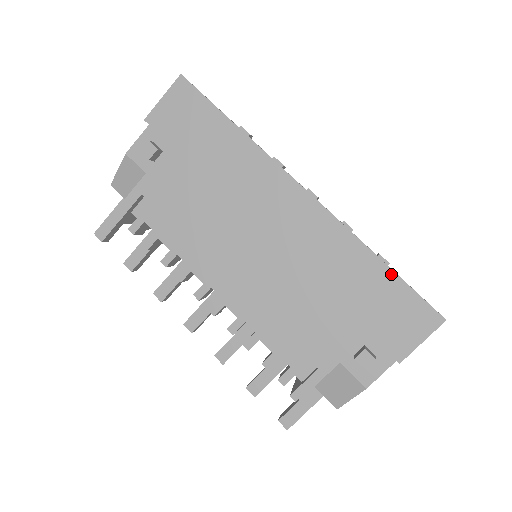
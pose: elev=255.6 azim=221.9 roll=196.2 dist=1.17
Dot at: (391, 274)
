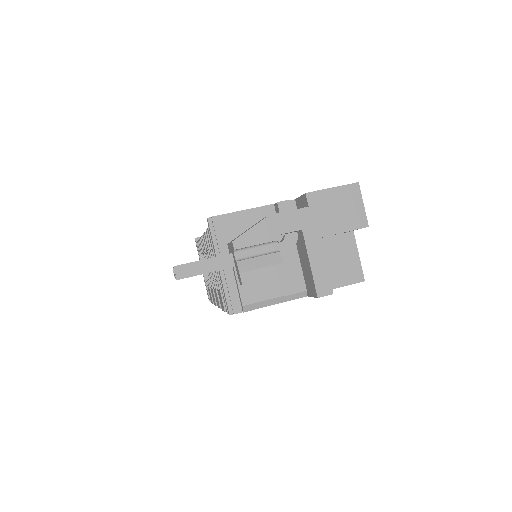
Dot at: occluded
